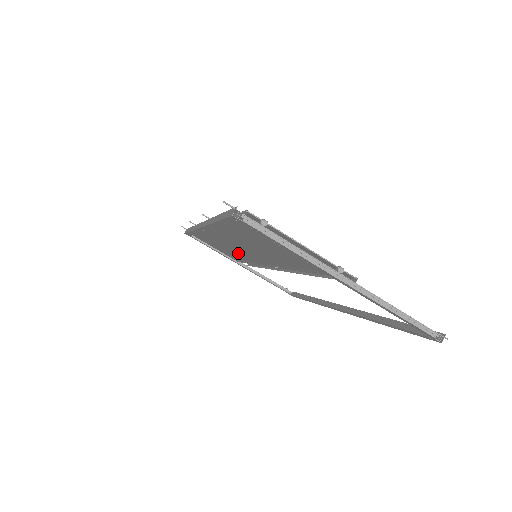
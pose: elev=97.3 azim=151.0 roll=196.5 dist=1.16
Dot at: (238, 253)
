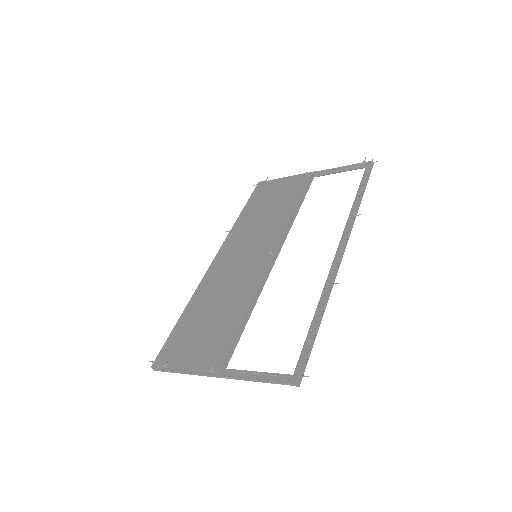
Dot at: occluded
